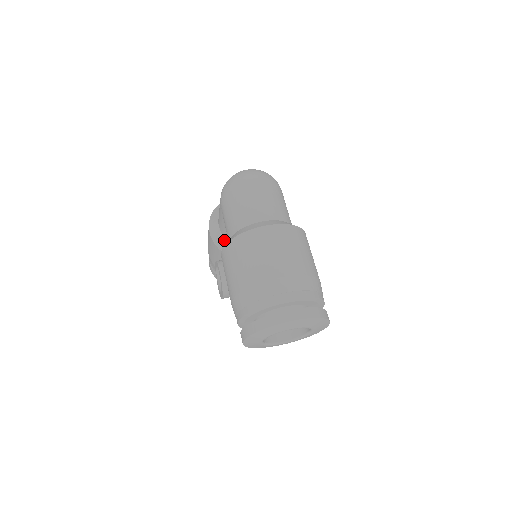
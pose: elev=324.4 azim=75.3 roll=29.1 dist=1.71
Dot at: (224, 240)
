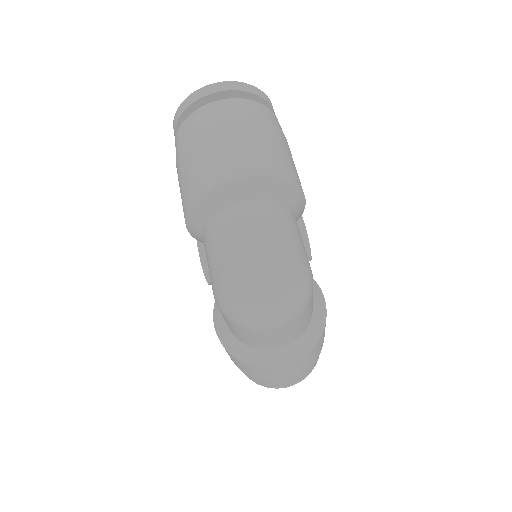
Dot at: occluded
